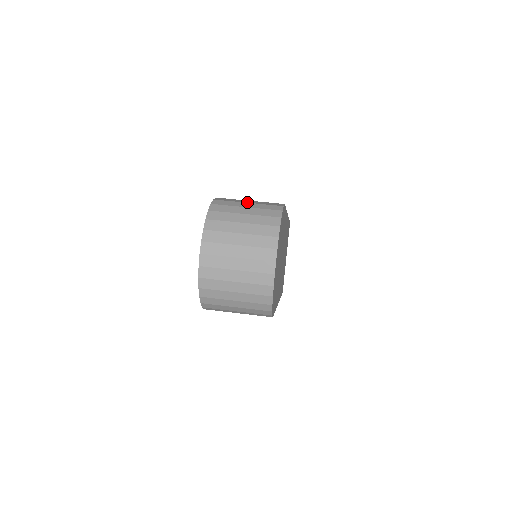
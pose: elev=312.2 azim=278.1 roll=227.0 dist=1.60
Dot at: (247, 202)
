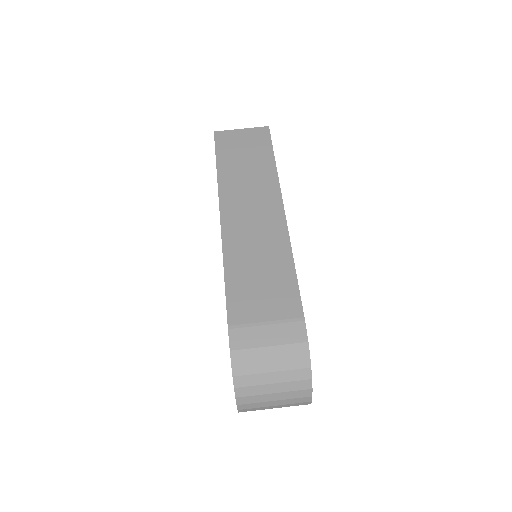
Dot at: (267, 344)
